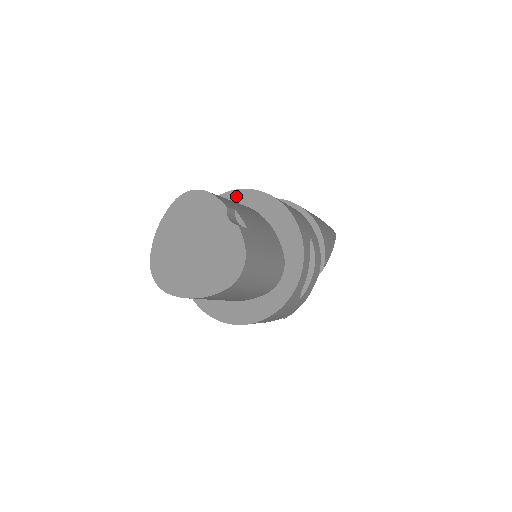
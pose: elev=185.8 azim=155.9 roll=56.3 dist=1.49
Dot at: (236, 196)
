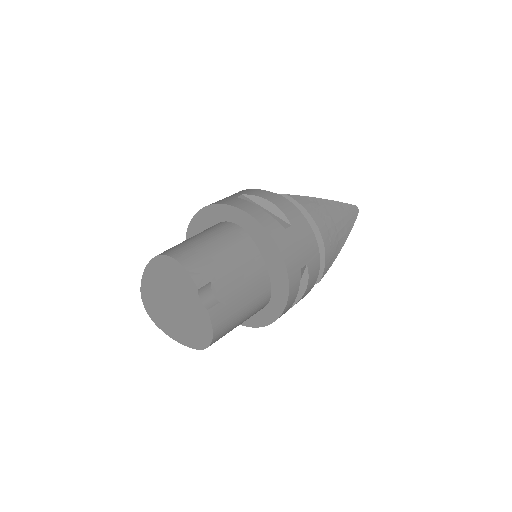
Dot at: (233, 213)
